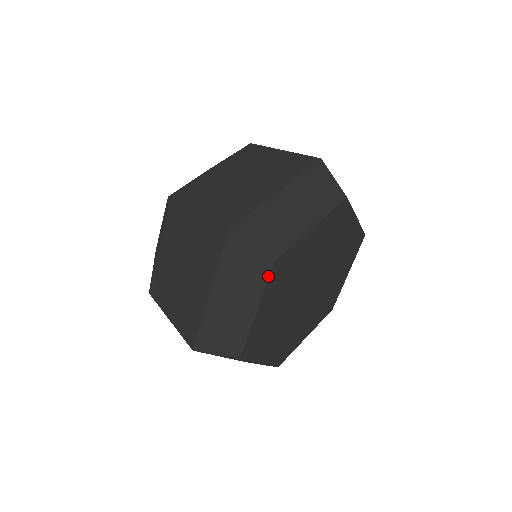
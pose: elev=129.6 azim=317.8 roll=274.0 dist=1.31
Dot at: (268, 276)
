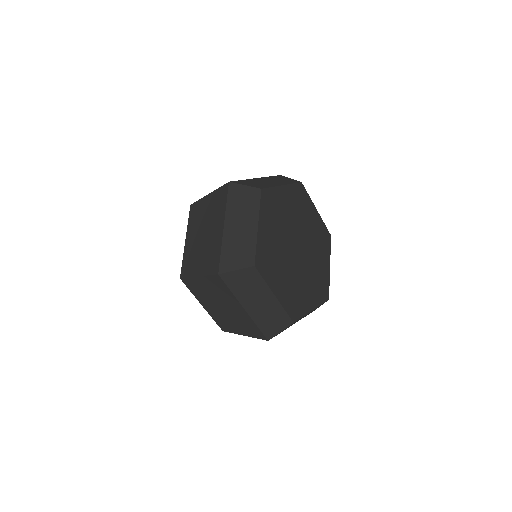
Dot at: (260, 275)
